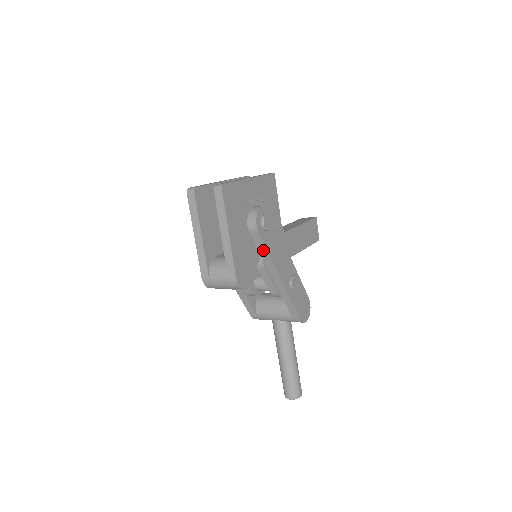
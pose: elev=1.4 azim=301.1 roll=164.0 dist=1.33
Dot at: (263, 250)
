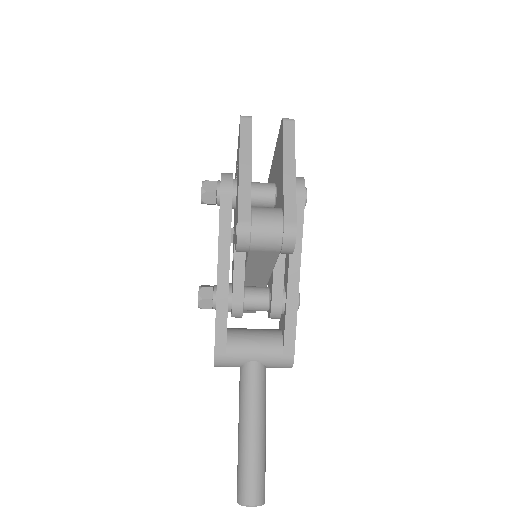
Dot at: (298, 226)
